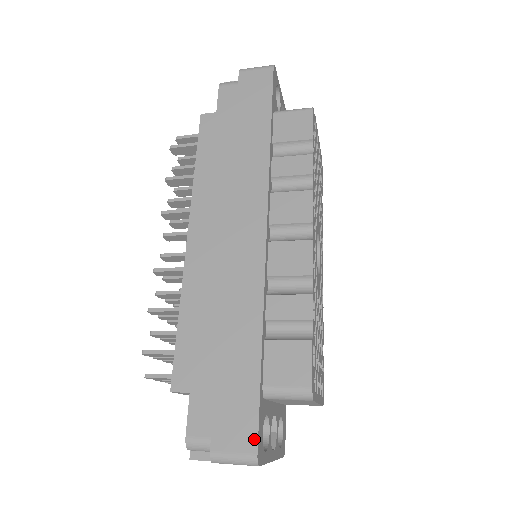
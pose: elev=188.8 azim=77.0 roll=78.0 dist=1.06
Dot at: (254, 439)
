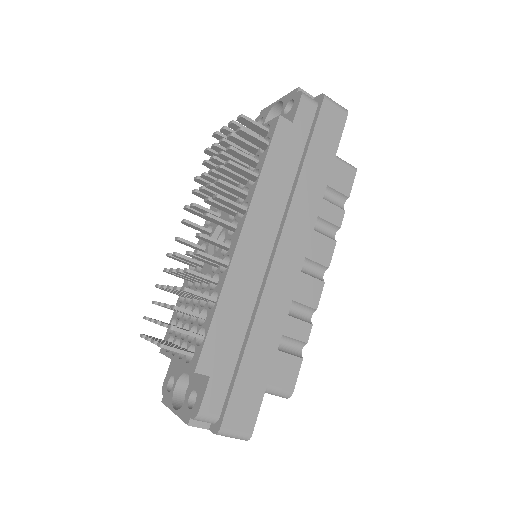
Dot at: (253, 424)
